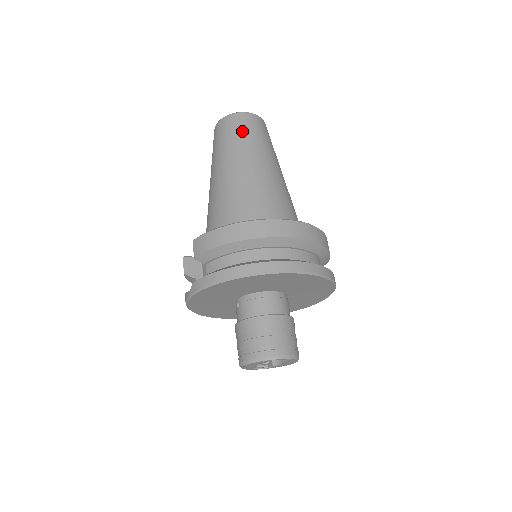
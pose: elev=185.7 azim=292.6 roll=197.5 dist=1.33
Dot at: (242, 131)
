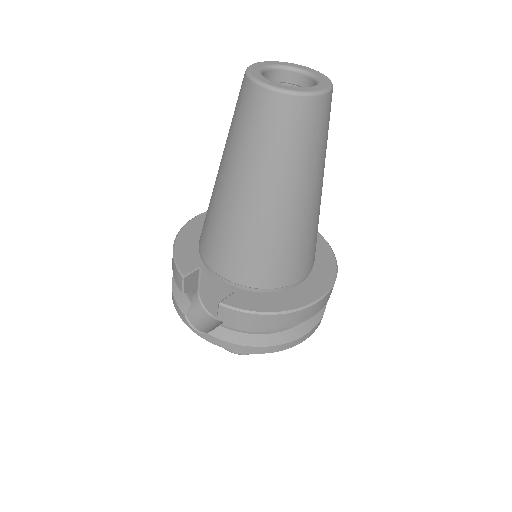
Dot at: (309, 140)
